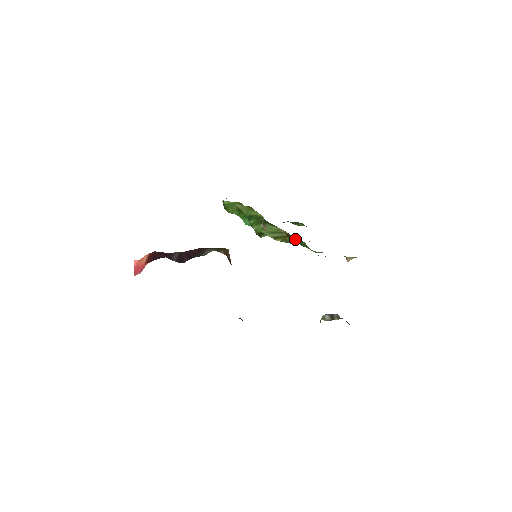
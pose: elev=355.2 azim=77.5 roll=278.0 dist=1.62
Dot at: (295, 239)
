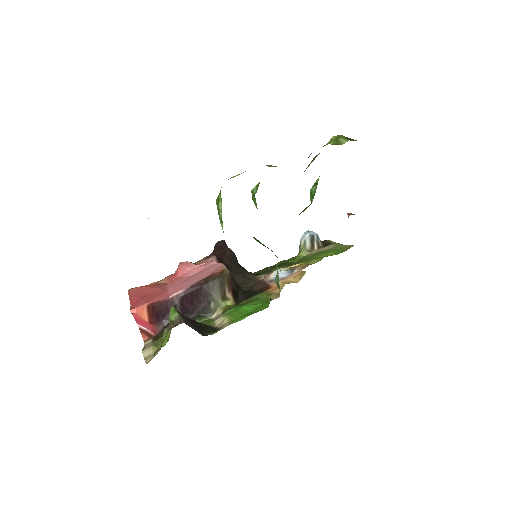
Dot at: occluded
